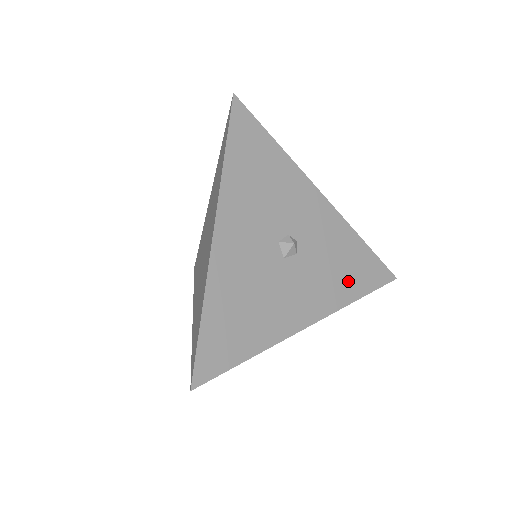
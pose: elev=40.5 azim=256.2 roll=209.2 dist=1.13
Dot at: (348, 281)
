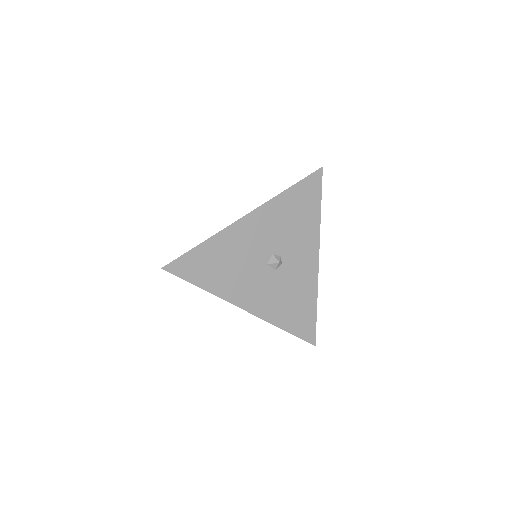
Dot at: (287, 314)
